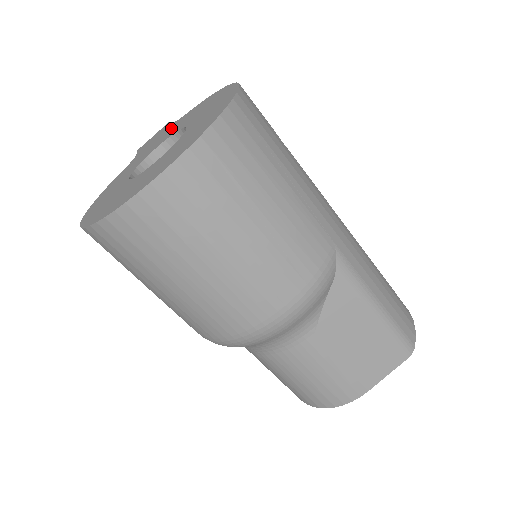
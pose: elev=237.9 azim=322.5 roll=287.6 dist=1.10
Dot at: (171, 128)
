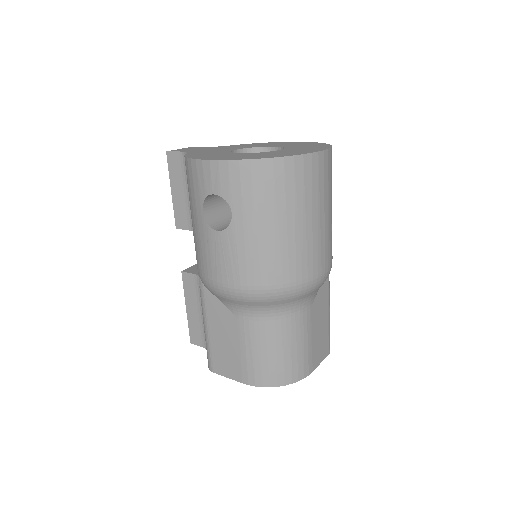
Dot at: (225, 147)
